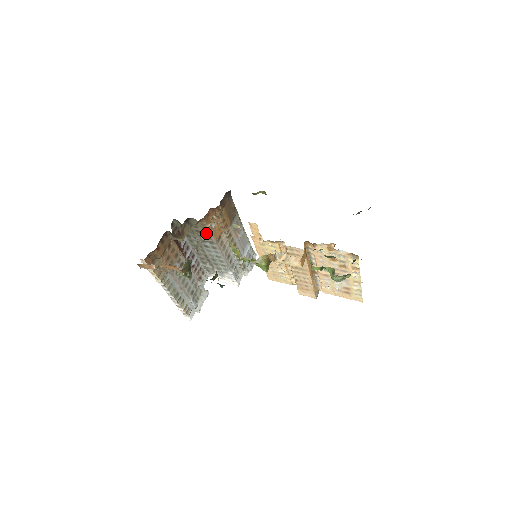
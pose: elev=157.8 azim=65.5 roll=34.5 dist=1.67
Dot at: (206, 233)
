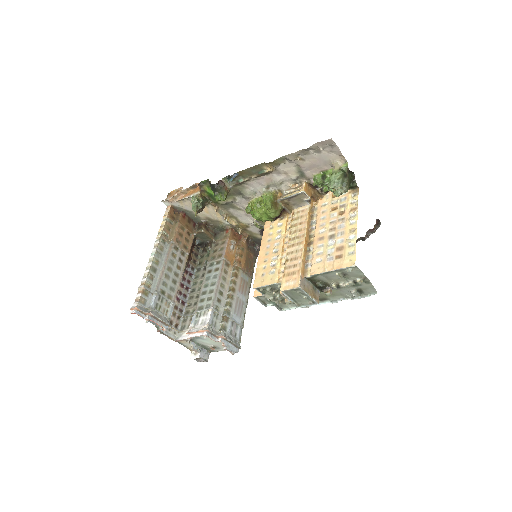
Dot at: (222, 249)
